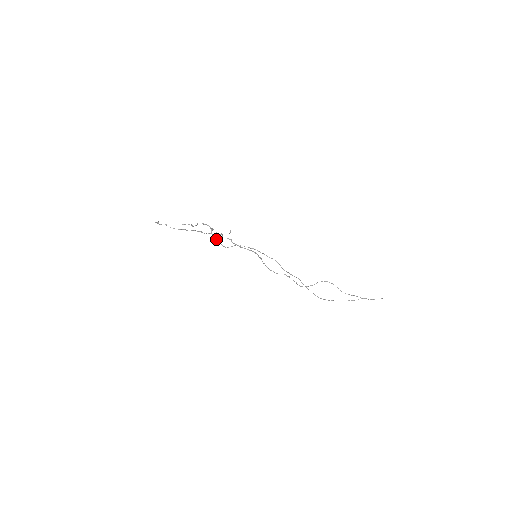
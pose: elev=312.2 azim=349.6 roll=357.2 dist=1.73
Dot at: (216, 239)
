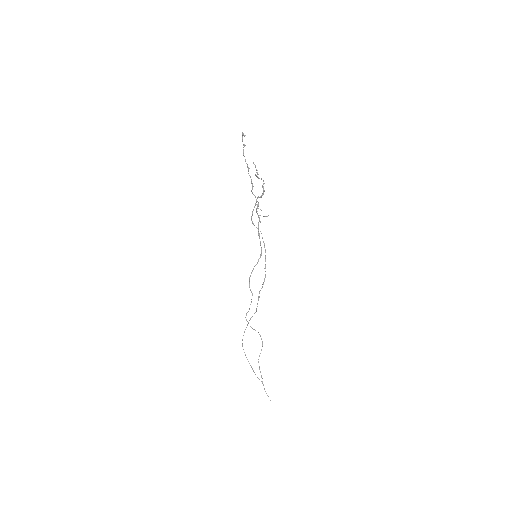
Dot at: (254, 206)
